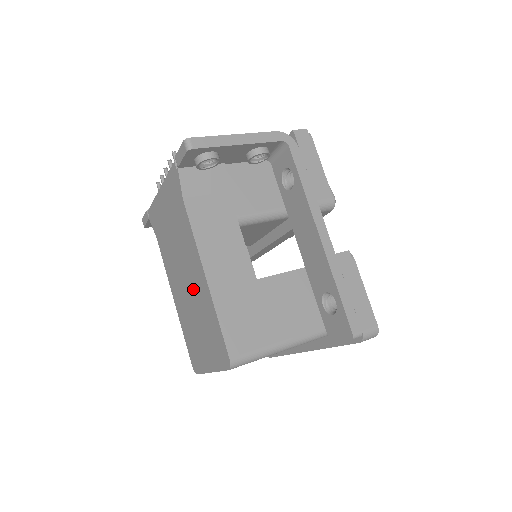
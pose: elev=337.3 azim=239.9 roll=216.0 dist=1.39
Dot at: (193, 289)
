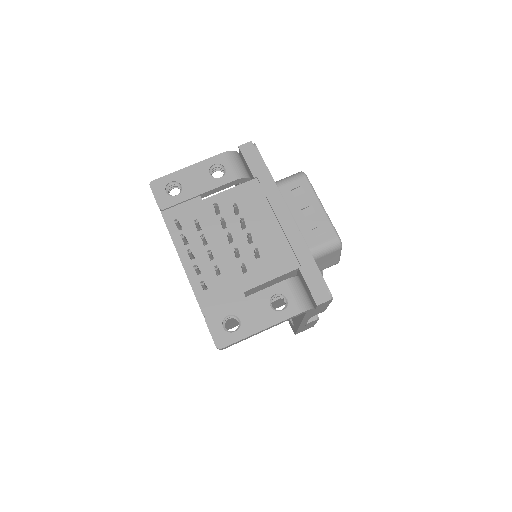
Dot at: occluded
